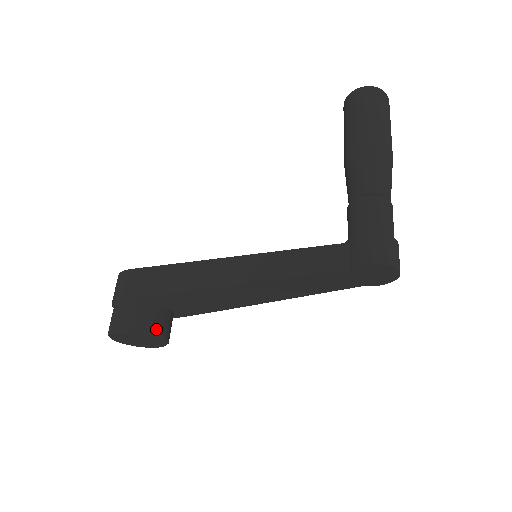
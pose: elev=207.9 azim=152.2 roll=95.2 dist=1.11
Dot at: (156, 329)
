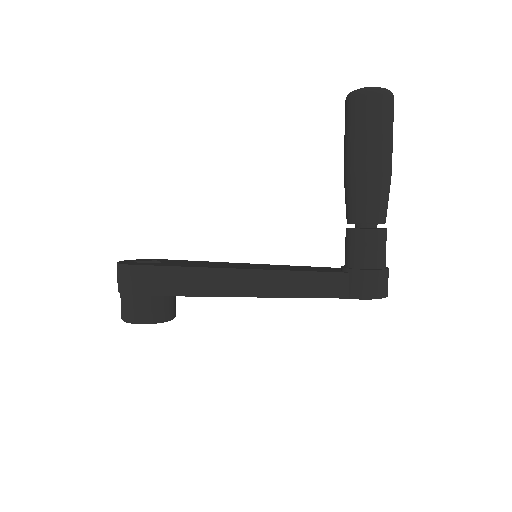
Dot at: (167, 315)
